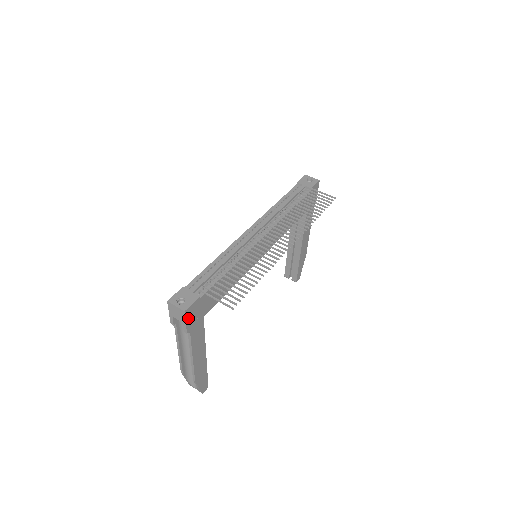
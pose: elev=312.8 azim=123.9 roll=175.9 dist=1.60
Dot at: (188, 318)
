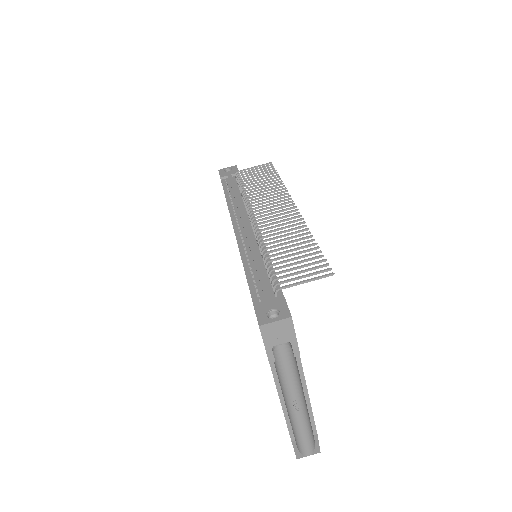
Dot at: (293, 329)
